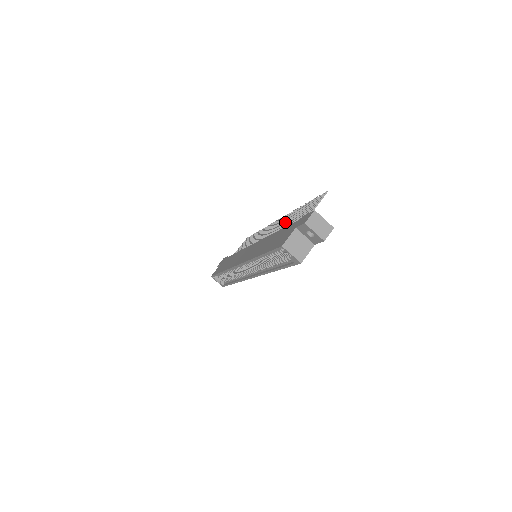
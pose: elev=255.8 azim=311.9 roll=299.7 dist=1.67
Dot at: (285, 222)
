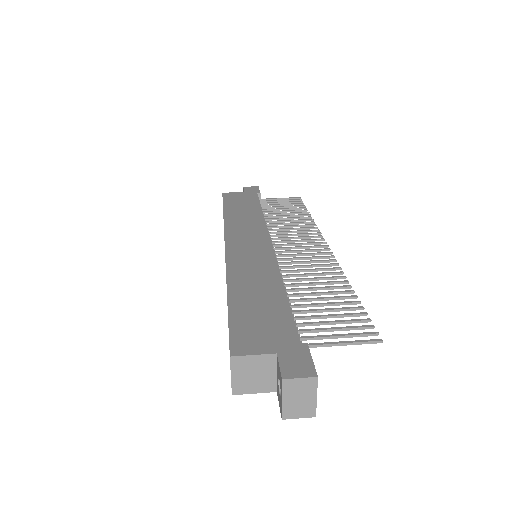
Dot at: (315, 277)
